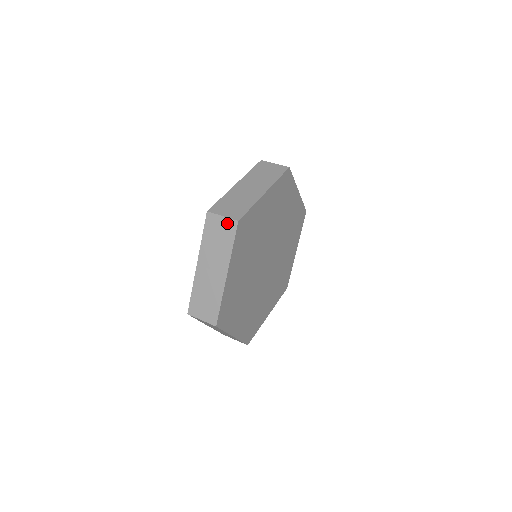
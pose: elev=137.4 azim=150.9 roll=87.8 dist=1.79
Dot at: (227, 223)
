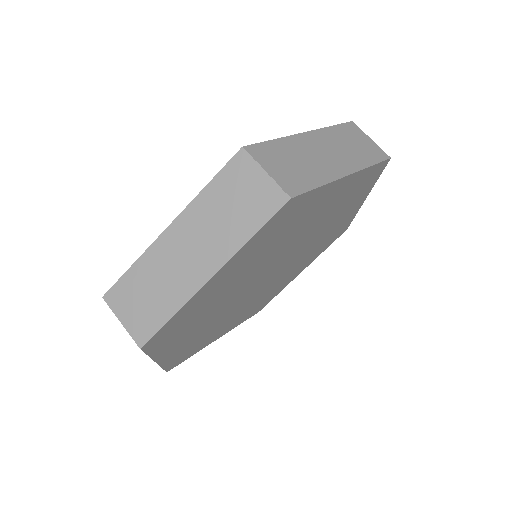
Dot at: (268, 189)
